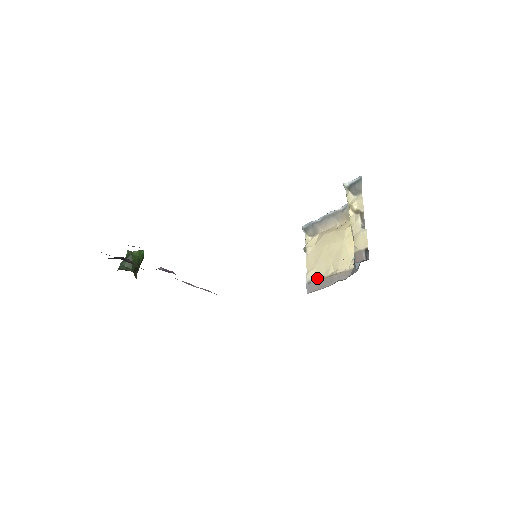
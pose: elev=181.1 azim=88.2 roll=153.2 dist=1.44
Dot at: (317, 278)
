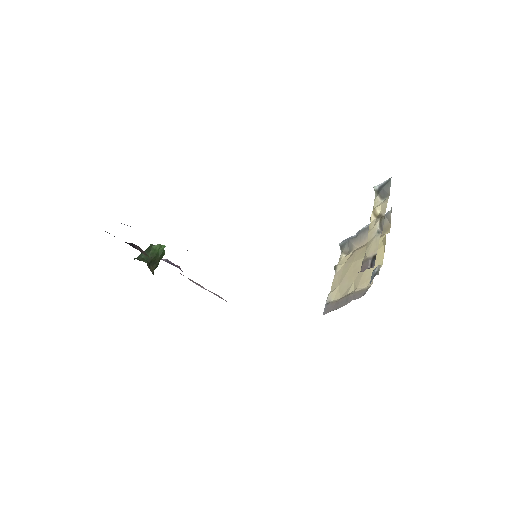
Dot at: (337, 298)
